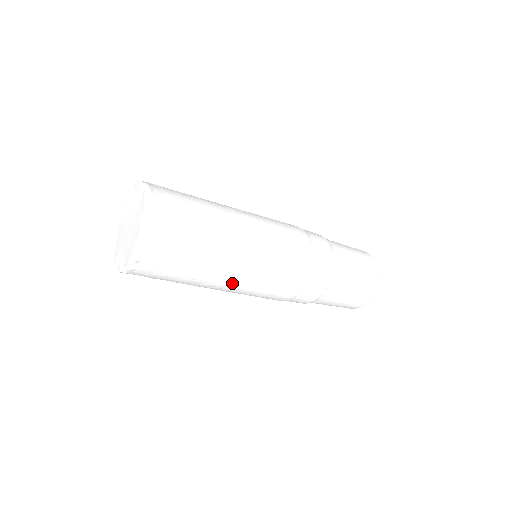
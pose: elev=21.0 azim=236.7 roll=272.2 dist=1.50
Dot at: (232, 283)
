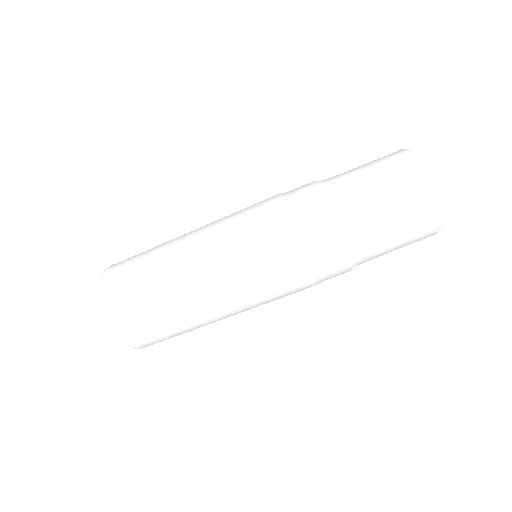
Dot at: (216, 300)
